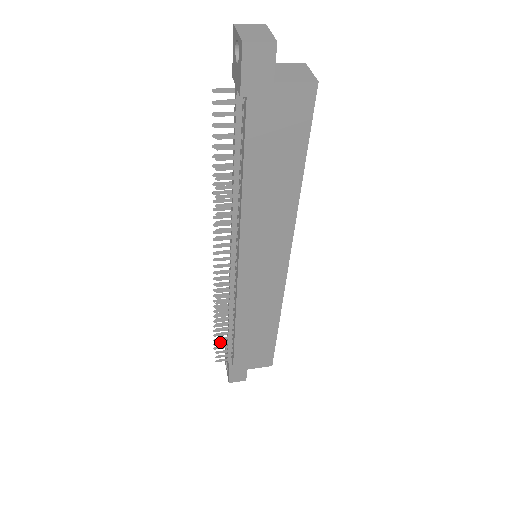
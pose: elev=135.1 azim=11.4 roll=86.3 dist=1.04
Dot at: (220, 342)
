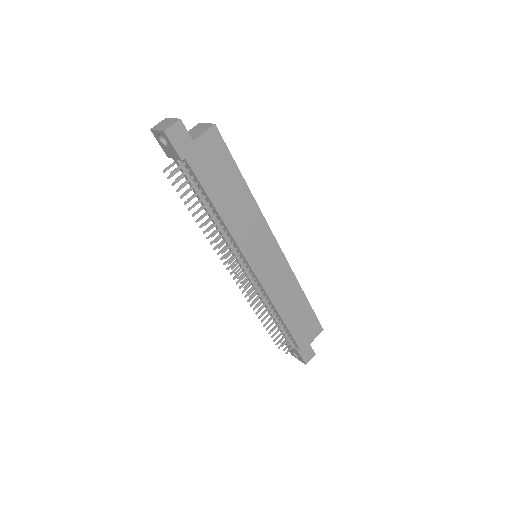
Dot at: (278, 336)
